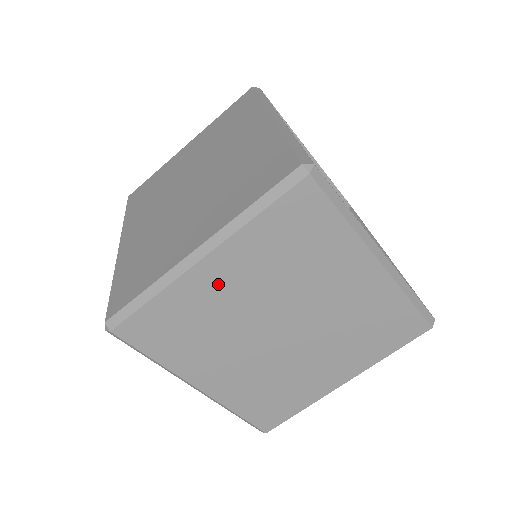
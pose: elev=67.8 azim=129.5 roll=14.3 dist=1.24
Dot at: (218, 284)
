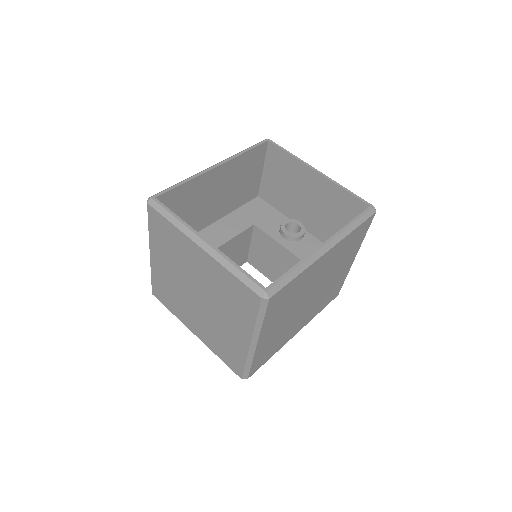
Dot at: (161, 267)
